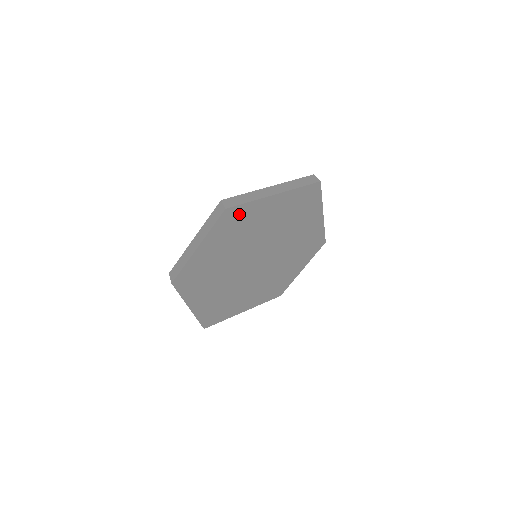
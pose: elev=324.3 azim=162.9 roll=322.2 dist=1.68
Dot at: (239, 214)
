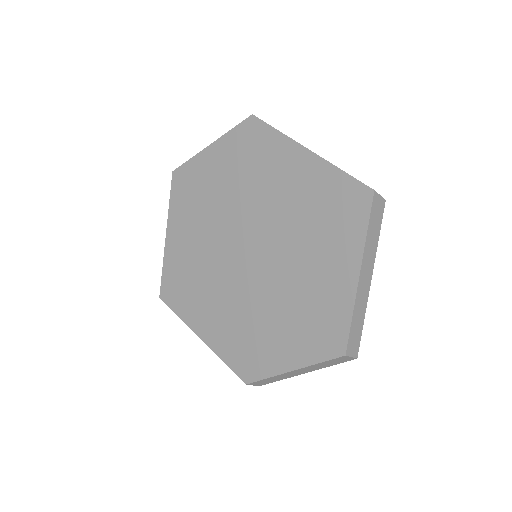
Dot at: (261, 139)
